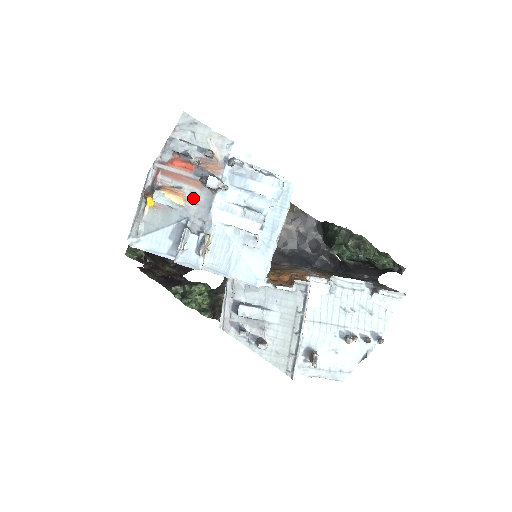
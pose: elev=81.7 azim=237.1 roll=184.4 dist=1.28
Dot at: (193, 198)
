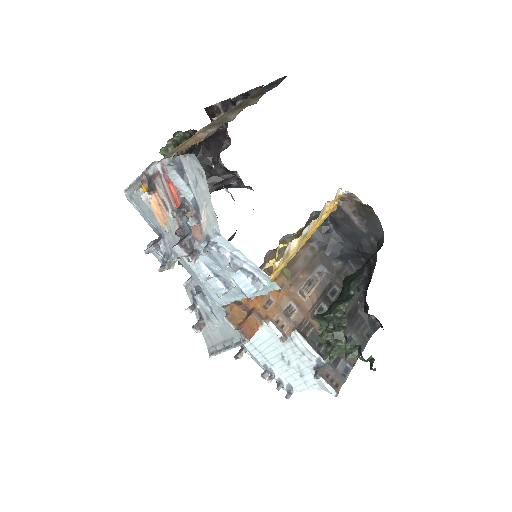
Dot at: (172, 229)
